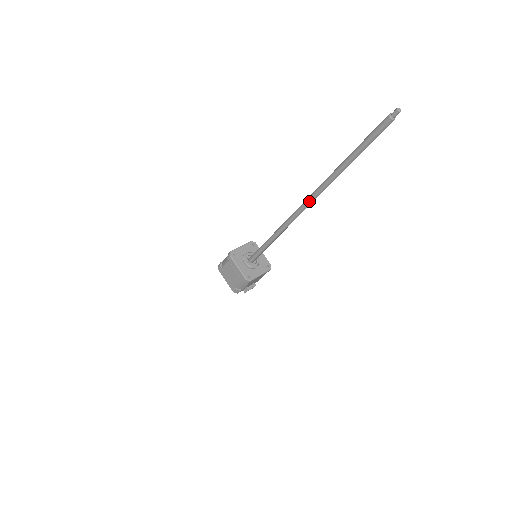
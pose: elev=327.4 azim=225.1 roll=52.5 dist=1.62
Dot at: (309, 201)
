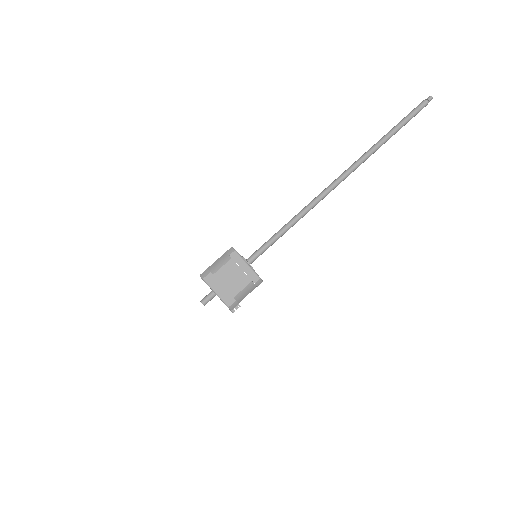
Dot at: (347, 174)
